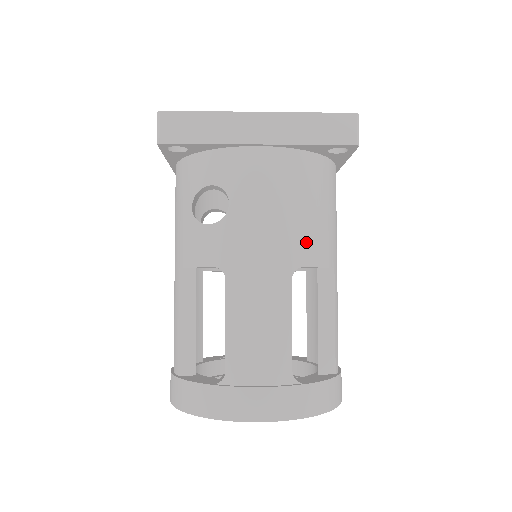
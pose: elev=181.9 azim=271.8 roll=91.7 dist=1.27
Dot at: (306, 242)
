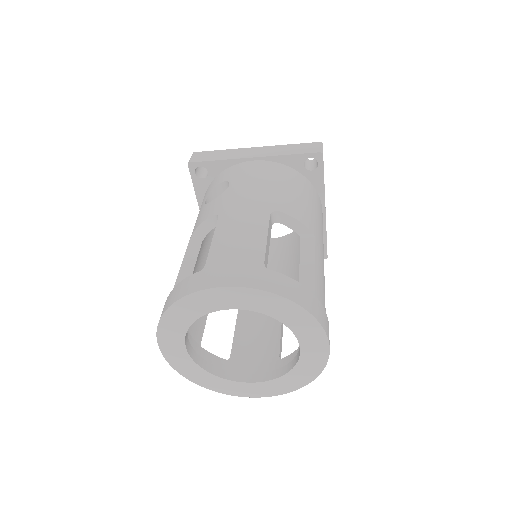
Dot at: (285, 202)
